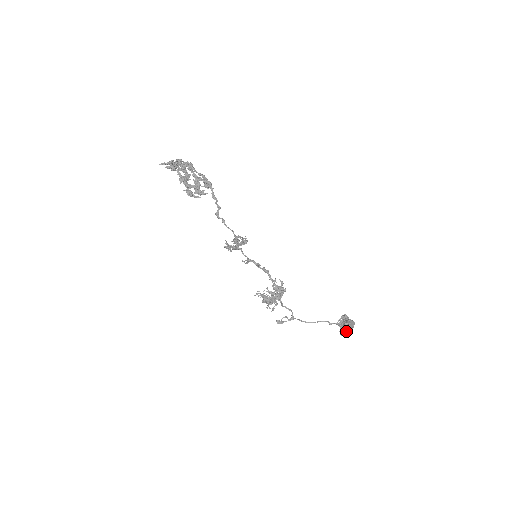
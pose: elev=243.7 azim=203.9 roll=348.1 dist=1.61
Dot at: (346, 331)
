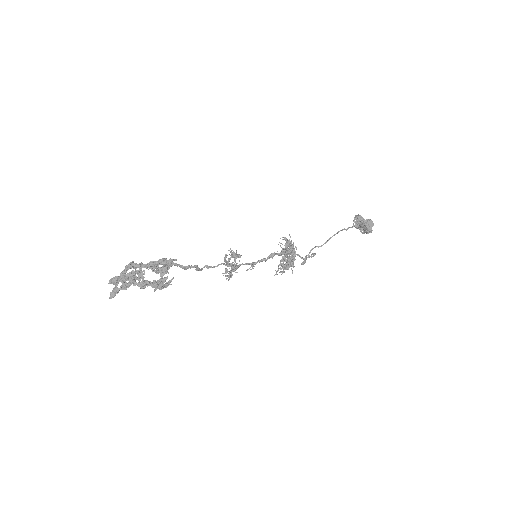
Dot at: occluded
